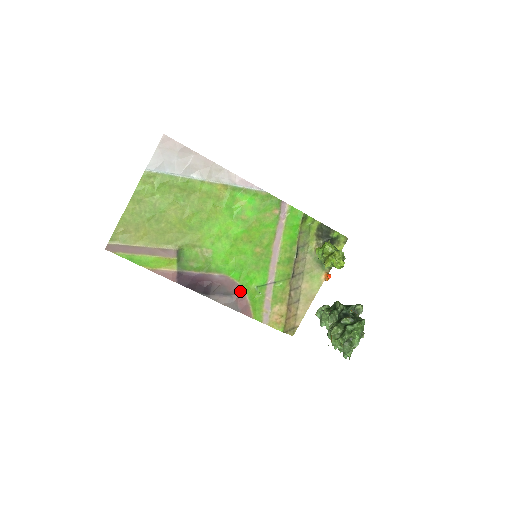
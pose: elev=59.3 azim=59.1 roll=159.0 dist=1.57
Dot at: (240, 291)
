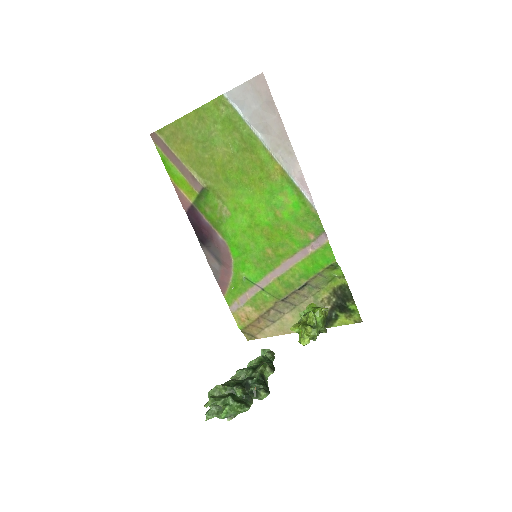
Dot at: (230, 267)
